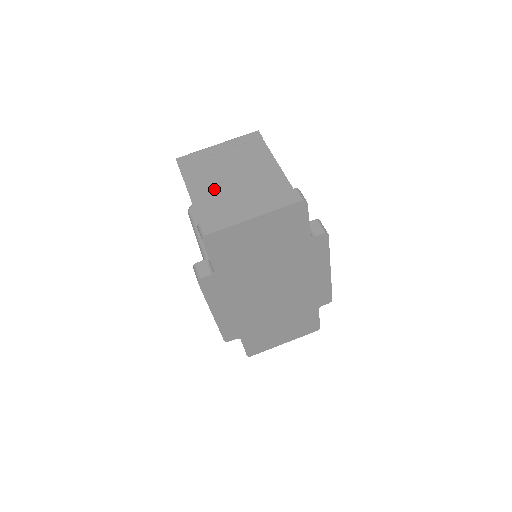
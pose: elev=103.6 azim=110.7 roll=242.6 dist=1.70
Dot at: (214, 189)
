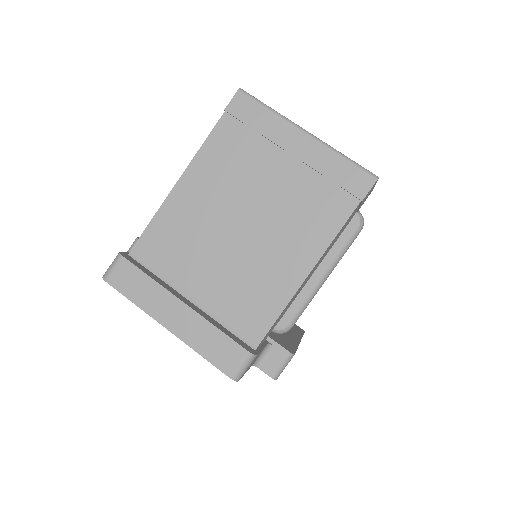
Dot at: (206, 211)
